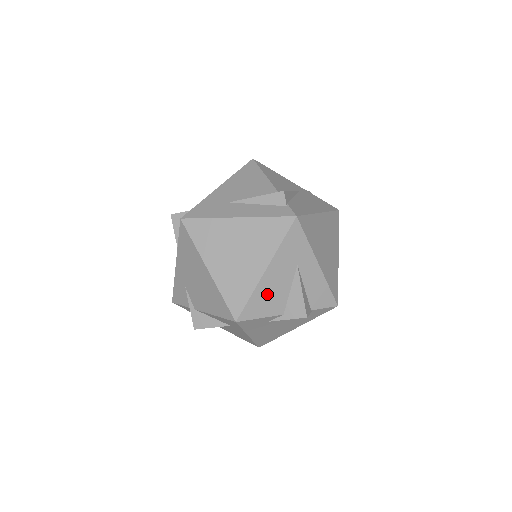
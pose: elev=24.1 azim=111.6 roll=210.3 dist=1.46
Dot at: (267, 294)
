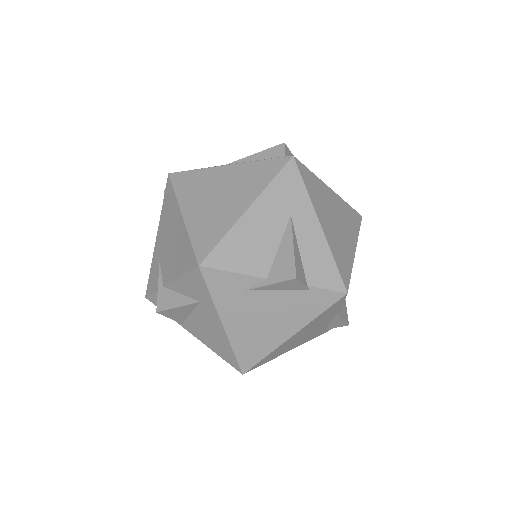
Dot at: (246, 241)
